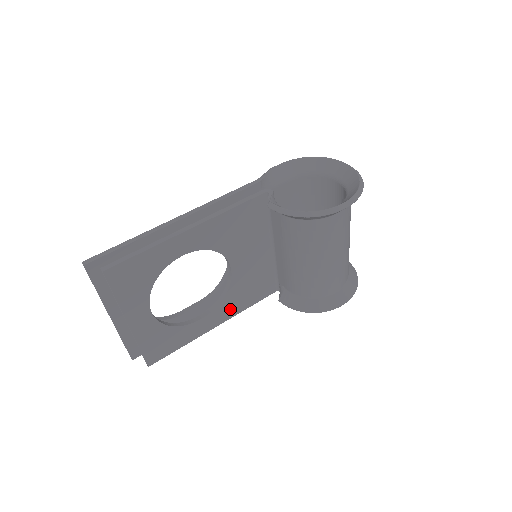
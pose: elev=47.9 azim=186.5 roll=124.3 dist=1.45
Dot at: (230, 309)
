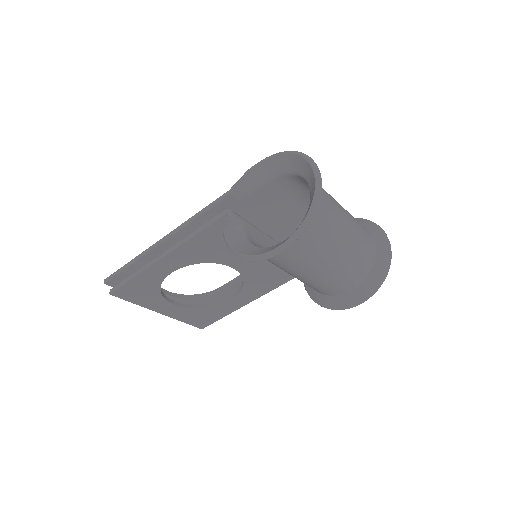
Dot at: (258, 290)
